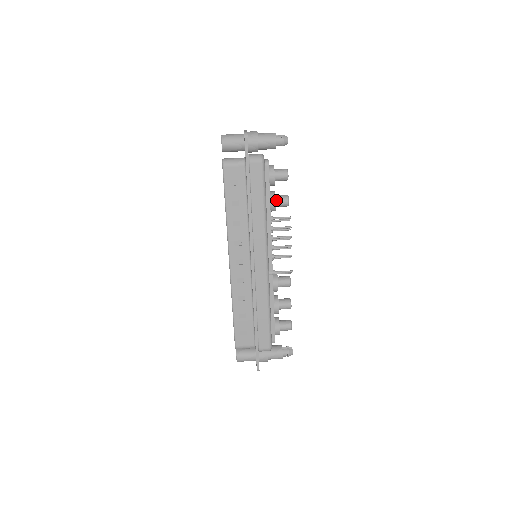
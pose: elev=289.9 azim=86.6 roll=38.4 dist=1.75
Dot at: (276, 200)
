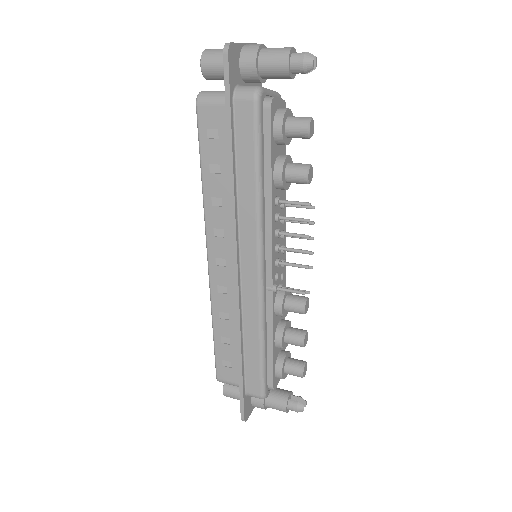
Dot at: (286, 171)
